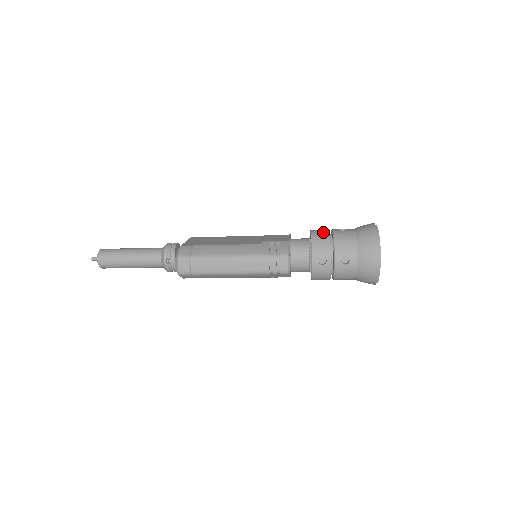
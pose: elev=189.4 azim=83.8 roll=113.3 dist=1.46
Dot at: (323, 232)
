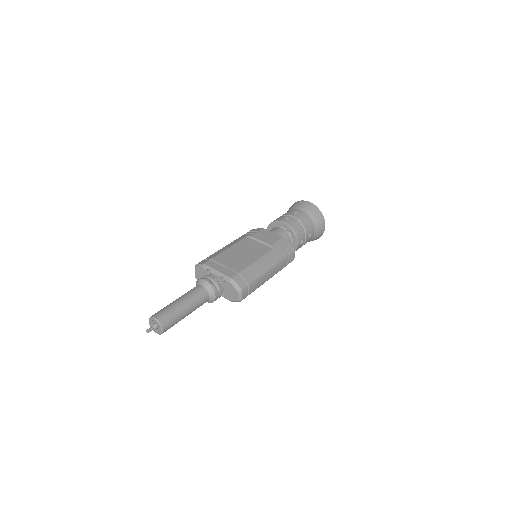
Dot at: (293, 221)
